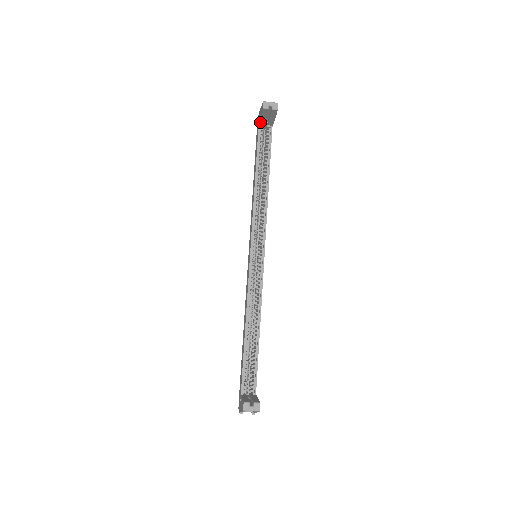
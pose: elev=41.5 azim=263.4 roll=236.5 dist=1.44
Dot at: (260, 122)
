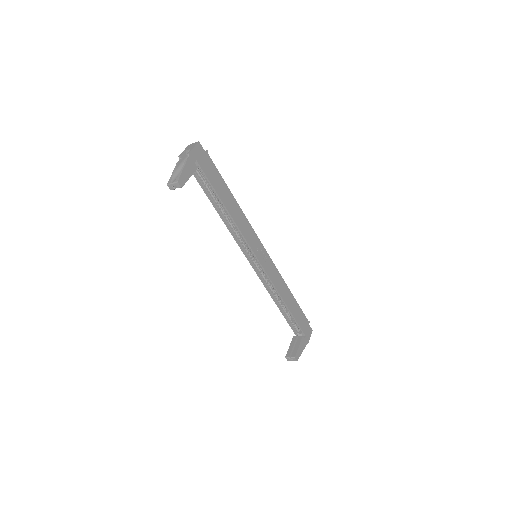
Dot at: occluded
